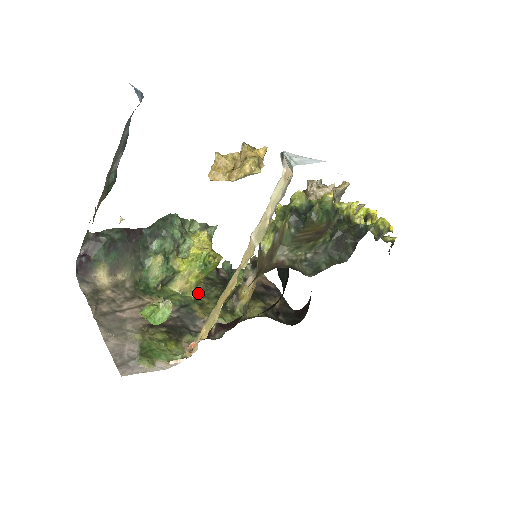
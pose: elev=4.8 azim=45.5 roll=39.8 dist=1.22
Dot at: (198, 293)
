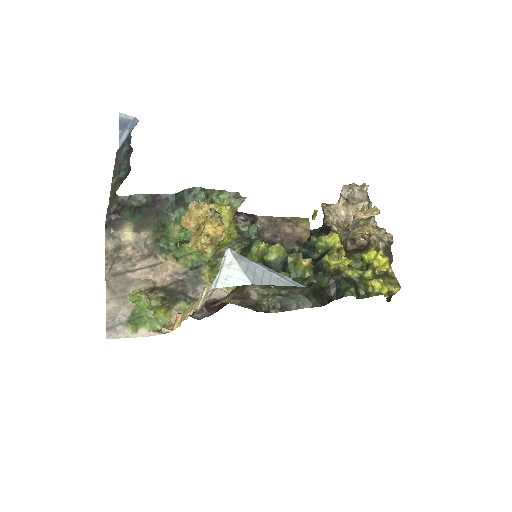
Dot at: (216, 252)
